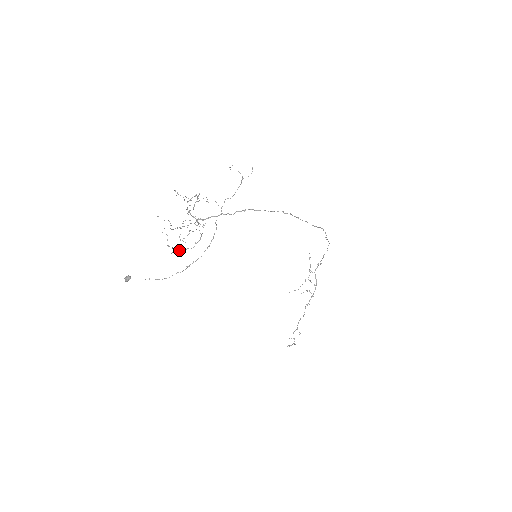
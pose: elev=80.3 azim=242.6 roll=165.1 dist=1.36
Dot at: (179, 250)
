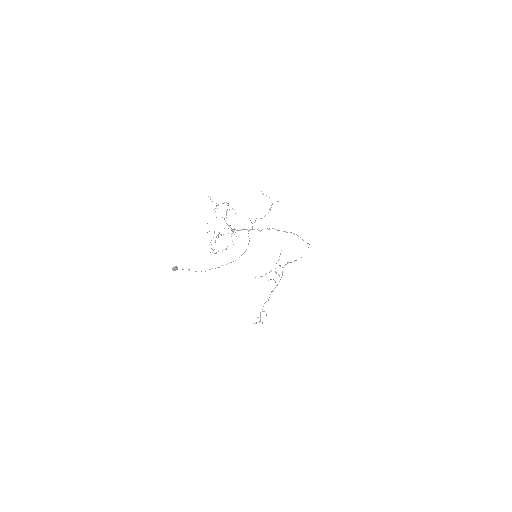
Dot at: occluded
